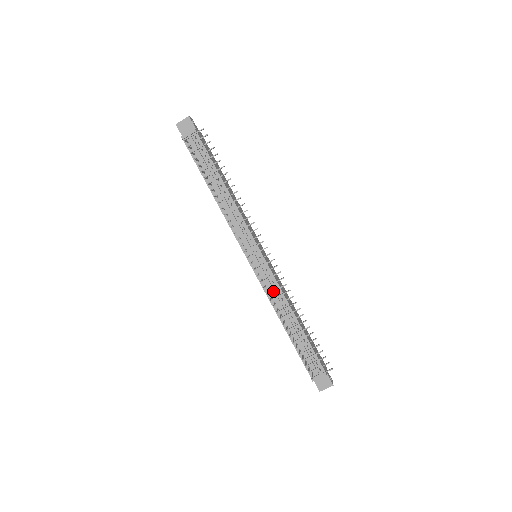
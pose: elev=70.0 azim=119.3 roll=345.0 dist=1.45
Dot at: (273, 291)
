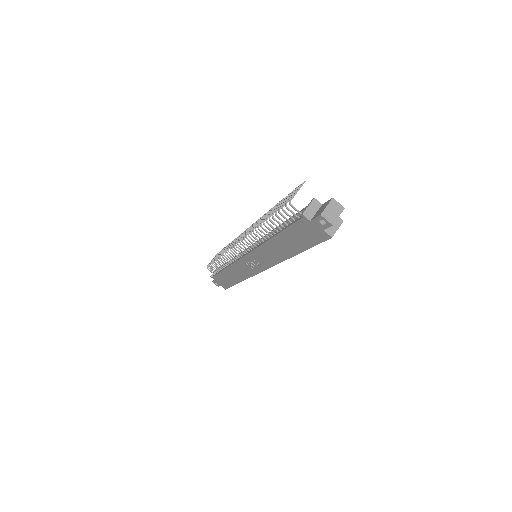
Dot at: occluded
